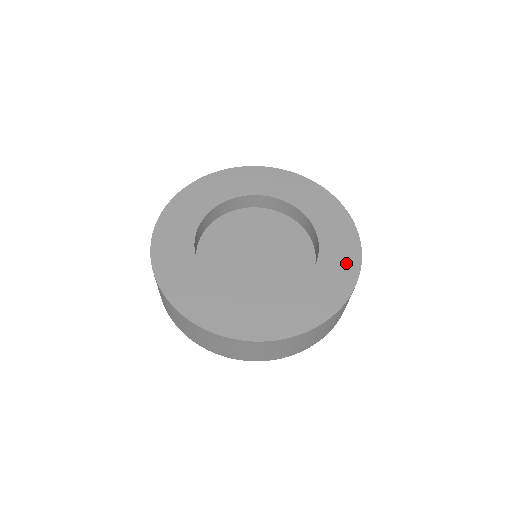
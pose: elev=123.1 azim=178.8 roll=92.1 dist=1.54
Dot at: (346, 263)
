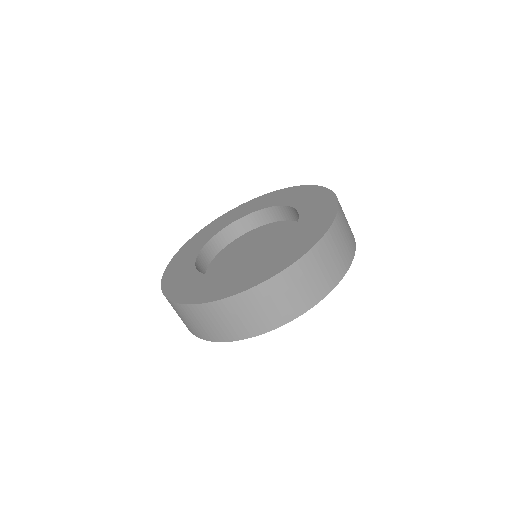
Dot at: (324, 205)
